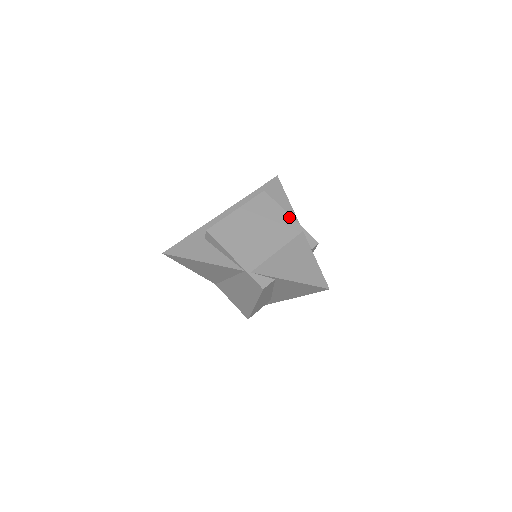
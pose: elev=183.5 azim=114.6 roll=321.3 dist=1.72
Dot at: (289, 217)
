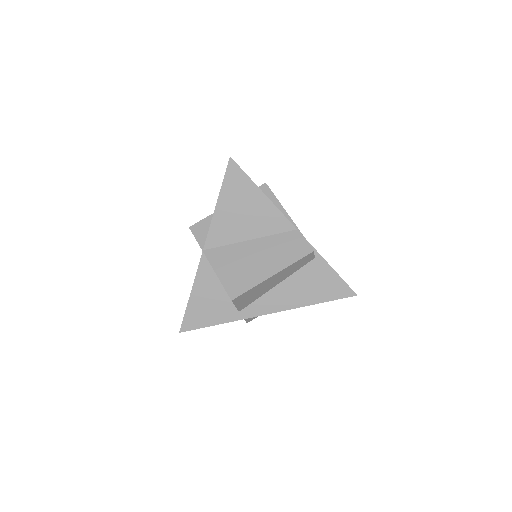
Dot at: occluded
